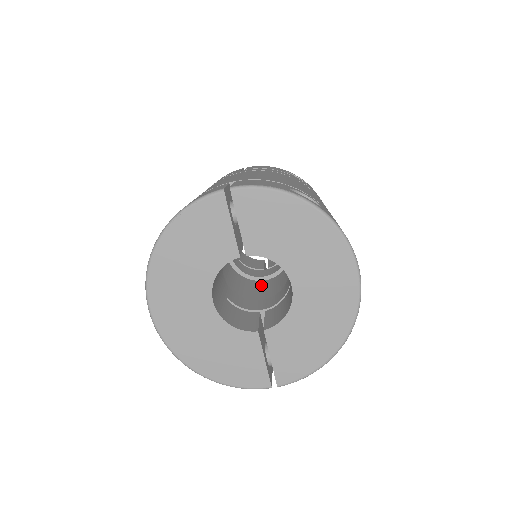
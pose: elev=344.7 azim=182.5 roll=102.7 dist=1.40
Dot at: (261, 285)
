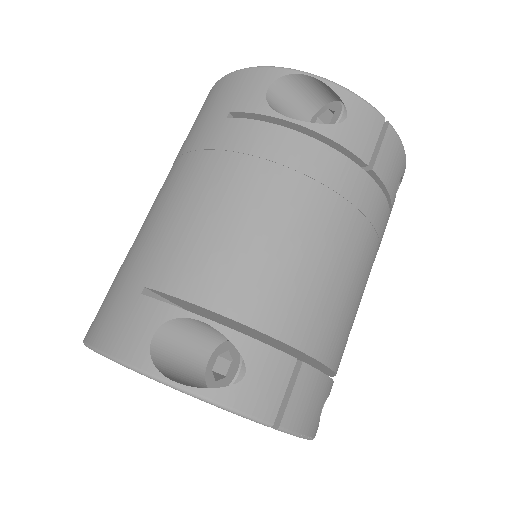
Dot at: occluded
